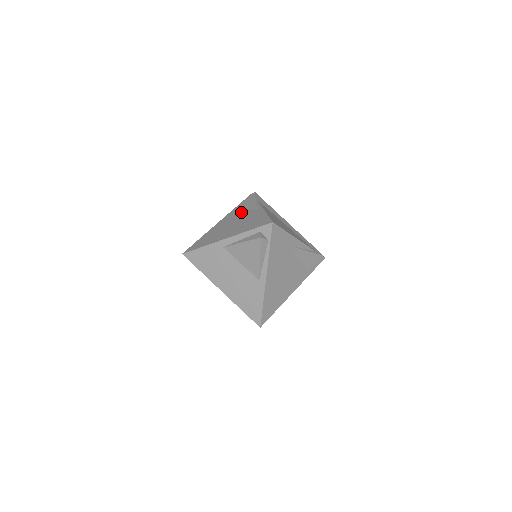
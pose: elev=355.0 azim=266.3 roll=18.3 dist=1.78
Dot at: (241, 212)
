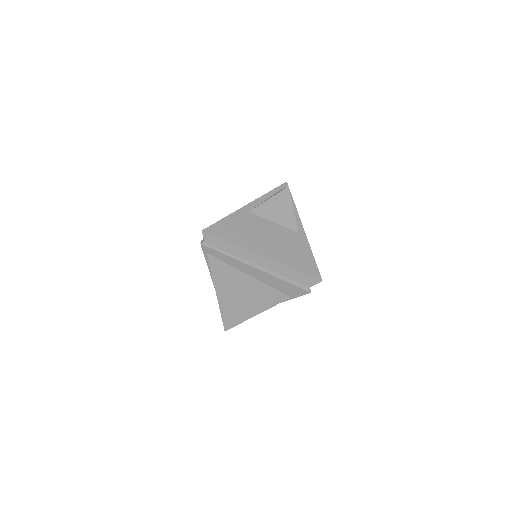
Dot at: occluded
